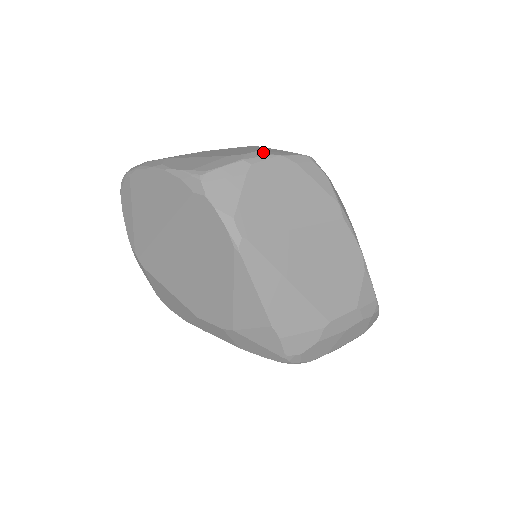
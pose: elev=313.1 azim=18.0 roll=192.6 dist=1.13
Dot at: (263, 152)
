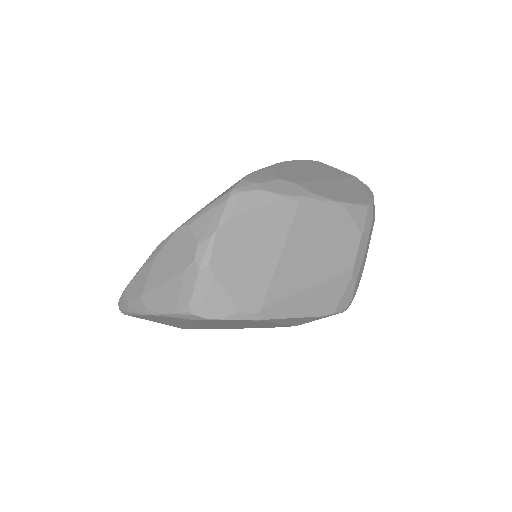
Dot at: (203, 241)
